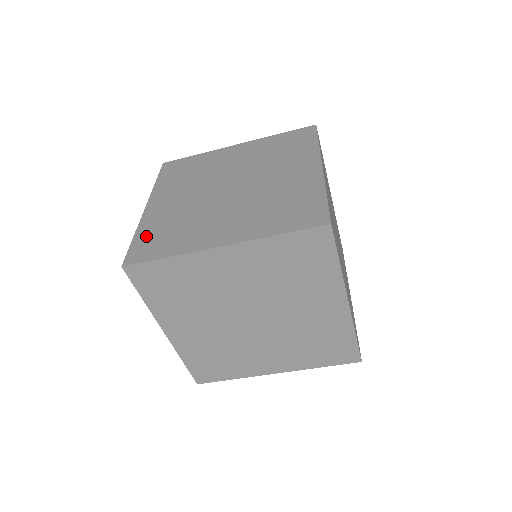
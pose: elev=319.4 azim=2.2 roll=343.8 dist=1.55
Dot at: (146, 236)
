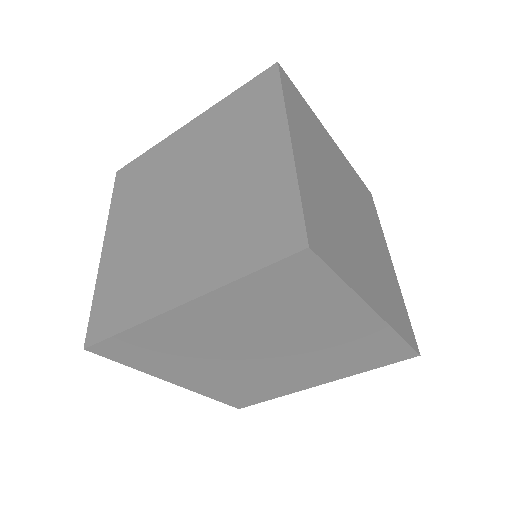
Dot at: (104, 296)
